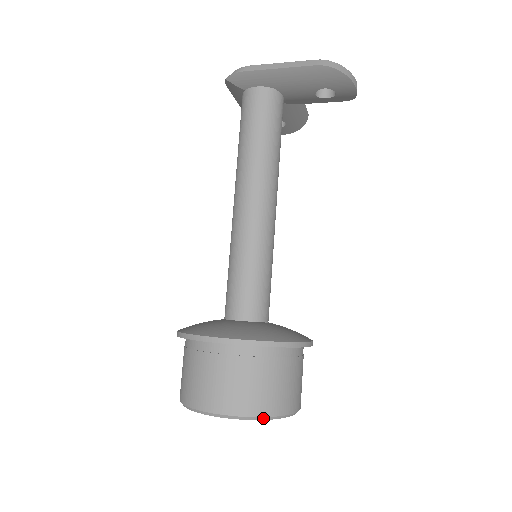
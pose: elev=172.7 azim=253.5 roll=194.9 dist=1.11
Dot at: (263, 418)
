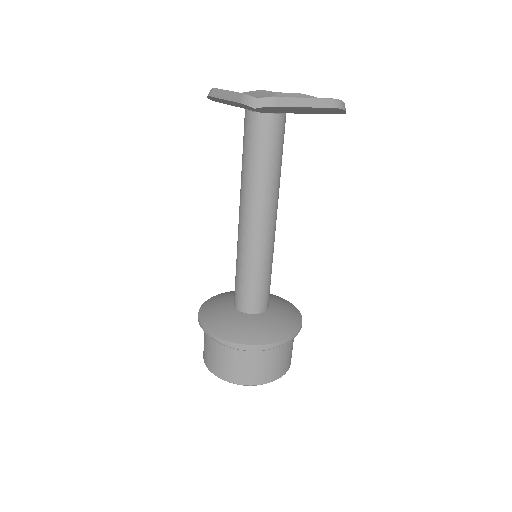
Dot at: occluded
